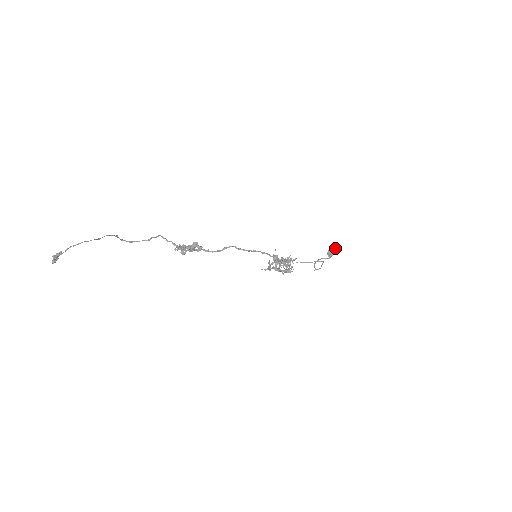
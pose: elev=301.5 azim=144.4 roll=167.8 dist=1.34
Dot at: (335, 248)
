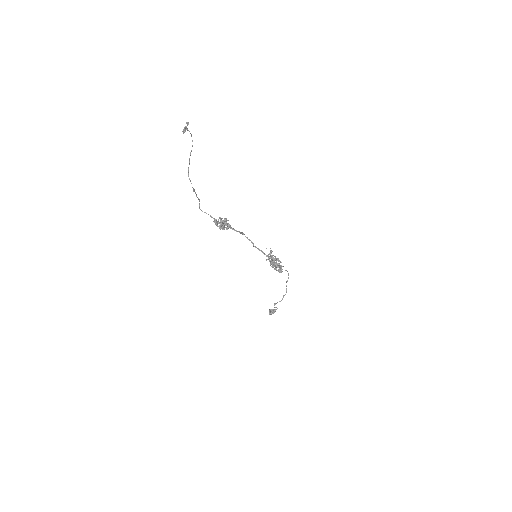
Dot at: (272, 309)
